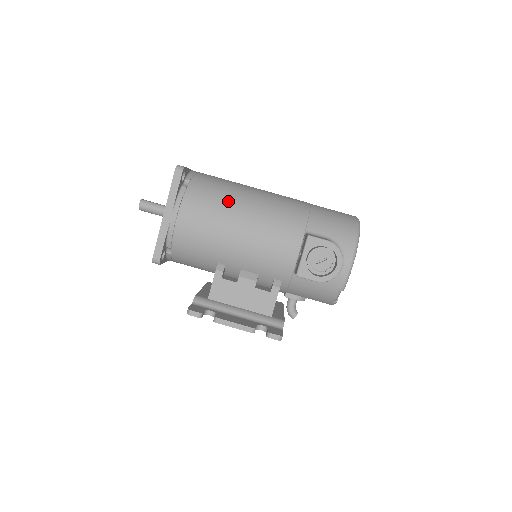
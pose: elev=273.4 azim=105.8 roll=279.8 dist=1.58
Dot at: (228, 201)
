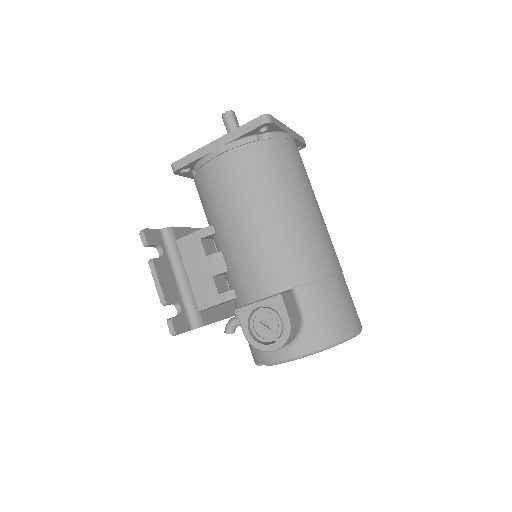
Dot at: (272, 190)
